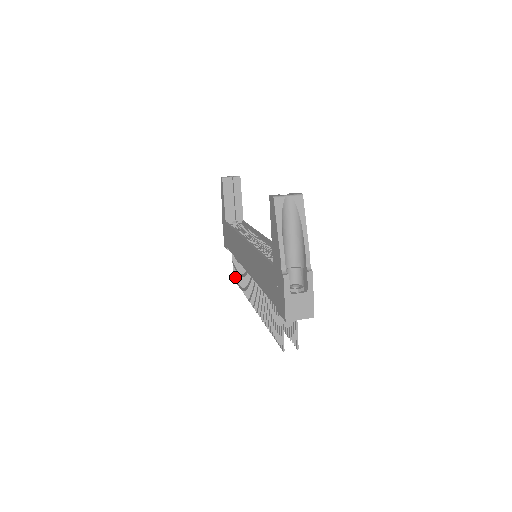
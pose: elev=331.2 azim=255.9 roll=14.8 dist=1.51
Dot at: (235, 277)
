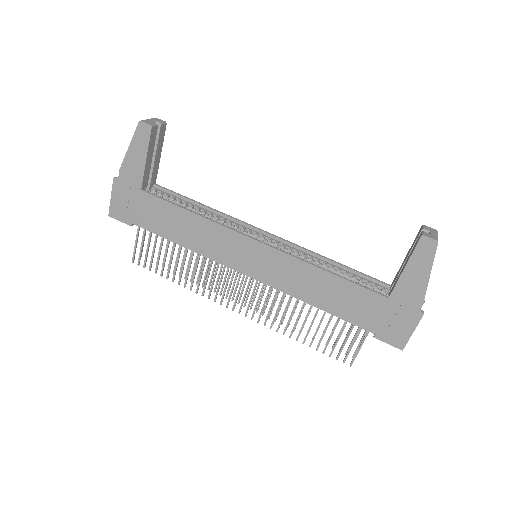
Dot at: (145, 262)
